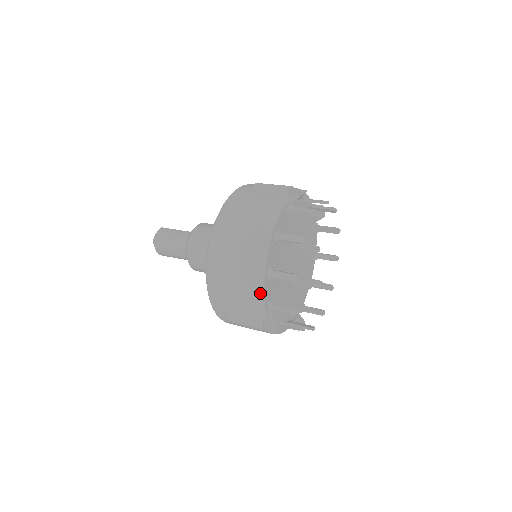
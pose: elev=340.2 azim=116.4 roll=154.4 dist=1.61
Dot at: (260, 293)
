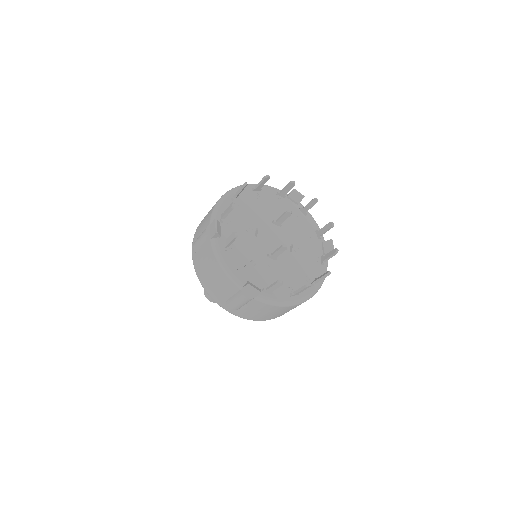
Dot at: (219, 202)
